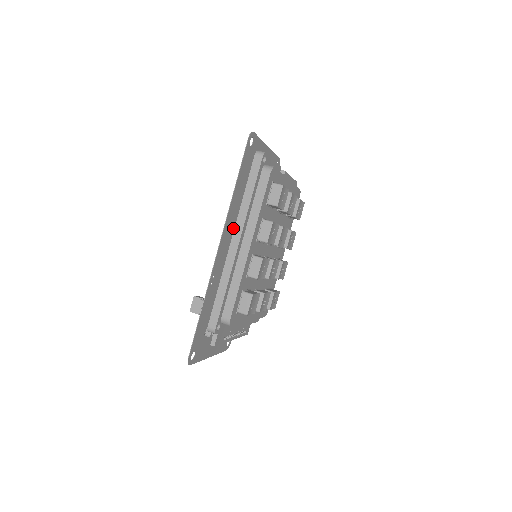
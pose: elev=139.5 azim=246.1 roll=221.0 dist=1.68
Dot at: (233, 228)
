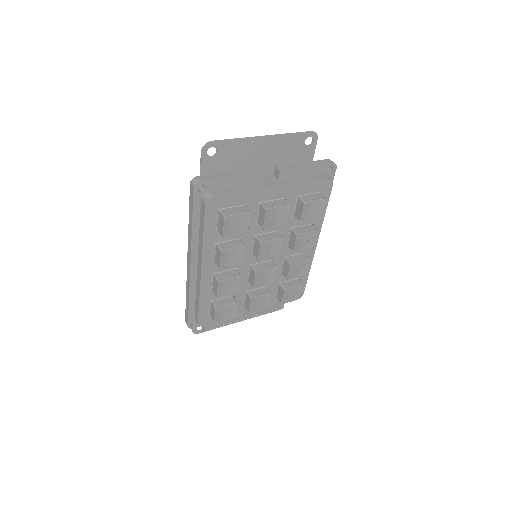
Dot at: occluded
